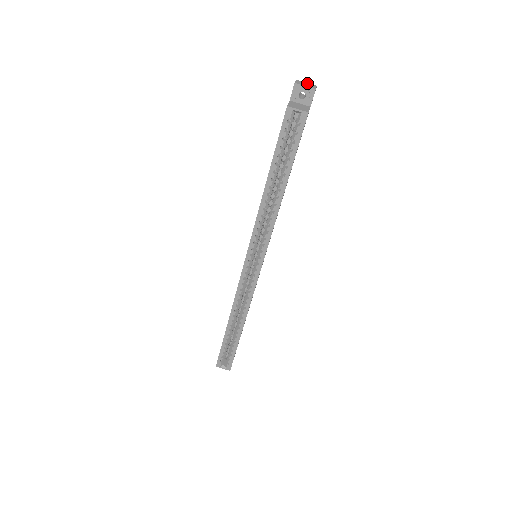
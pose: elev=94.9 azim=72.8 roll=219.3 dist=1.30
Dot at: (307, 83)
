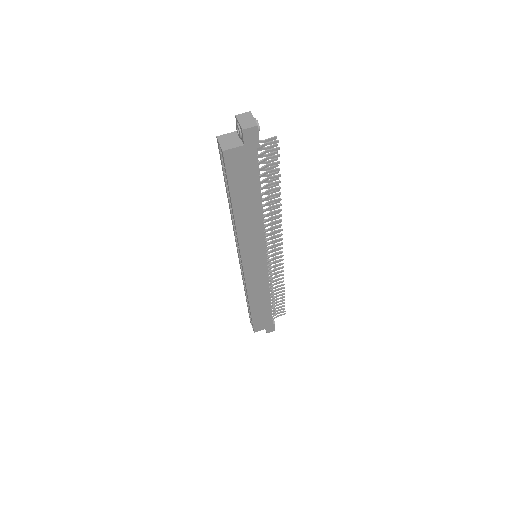
Dot at: (252, 119)
